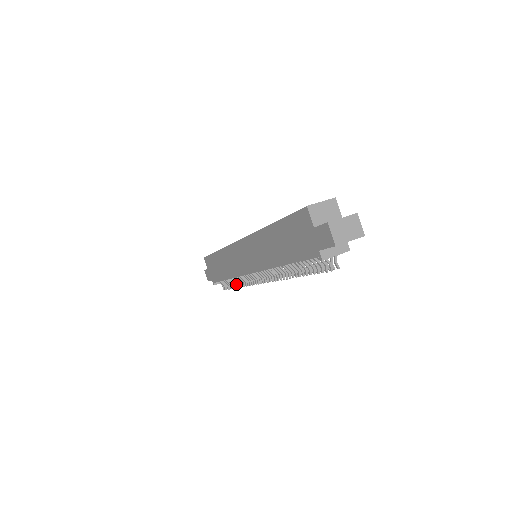
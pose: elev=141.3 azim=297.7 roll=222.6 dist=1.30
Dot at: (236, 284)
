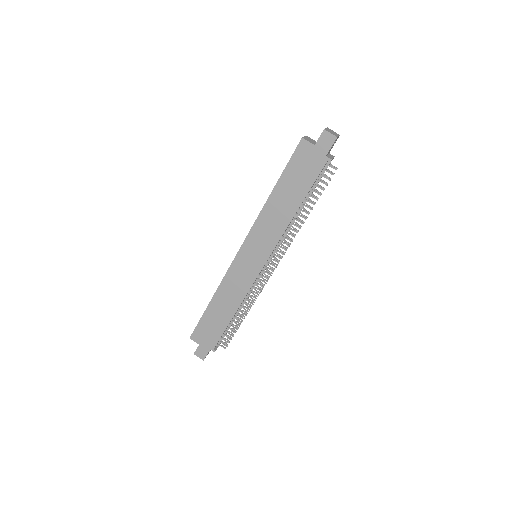
Dot at: (242, 316)
